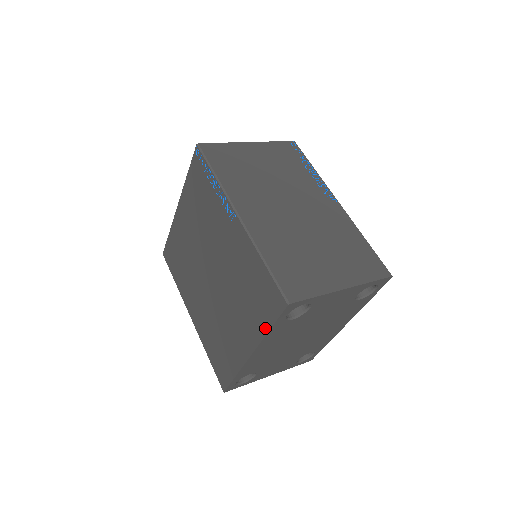
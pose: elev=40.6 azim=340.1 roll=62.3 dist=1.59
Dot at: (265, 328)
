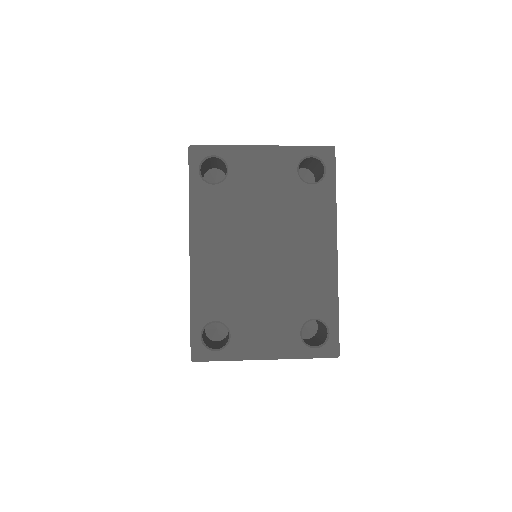
Dot at: (189, 201)
